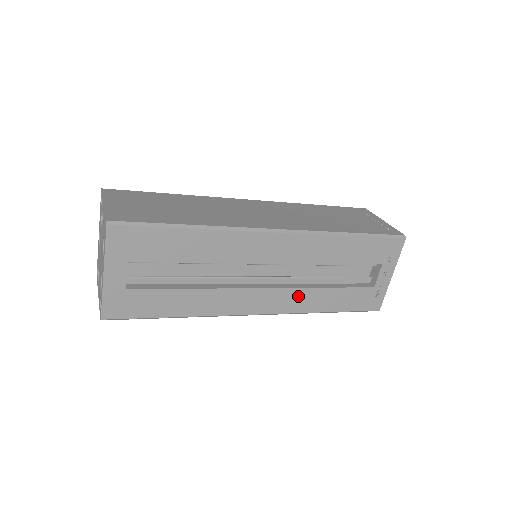
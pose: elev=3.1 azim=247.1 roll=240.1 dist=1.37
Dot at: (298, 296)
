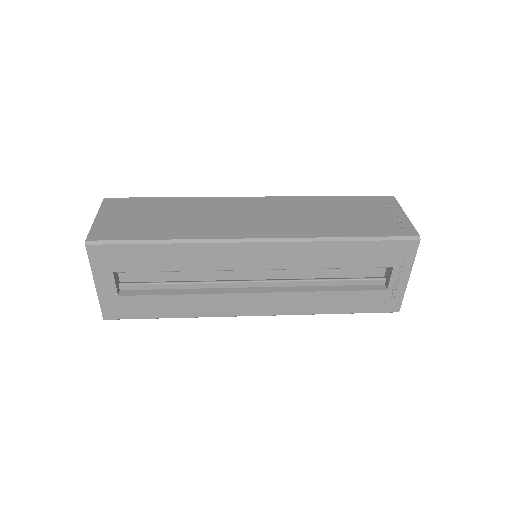
Dot at: (295, 299)
